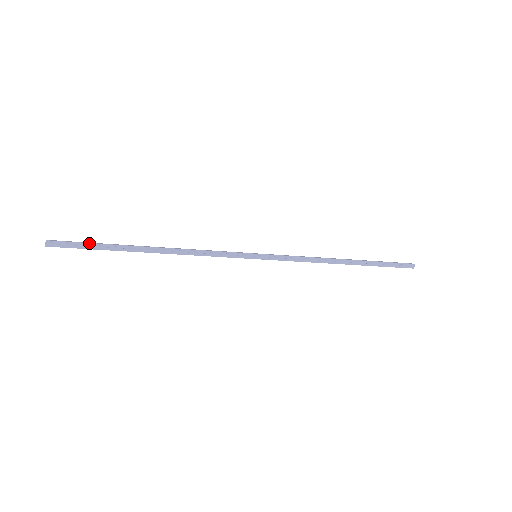
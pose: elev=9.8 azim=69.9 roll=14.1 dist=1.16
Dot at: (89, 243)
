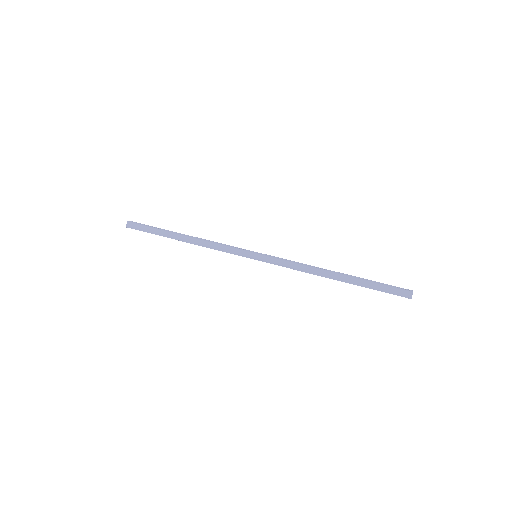
Dot at: (147, 231)
